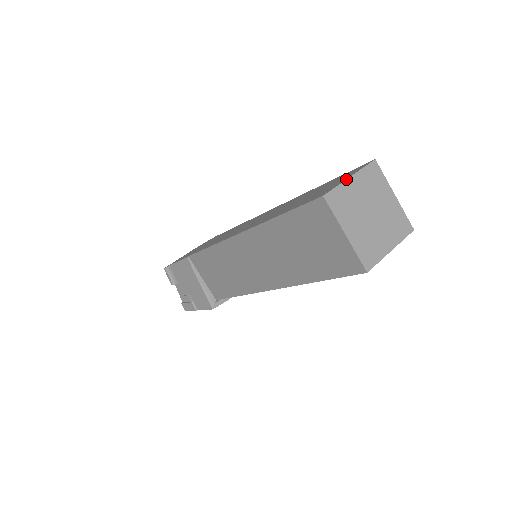
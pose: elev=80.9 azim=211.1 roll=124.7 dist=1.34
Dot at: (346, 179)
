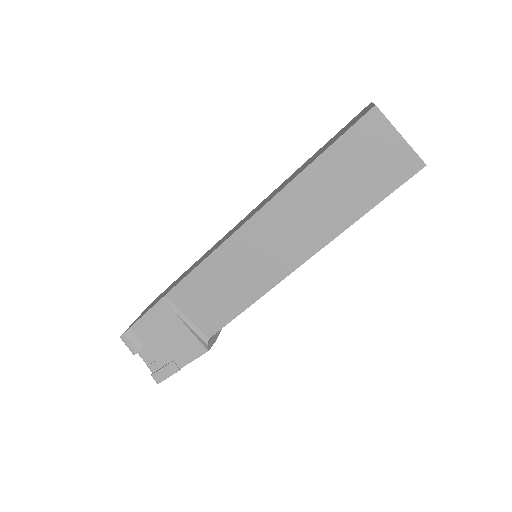
Dot at: (373, 103)
